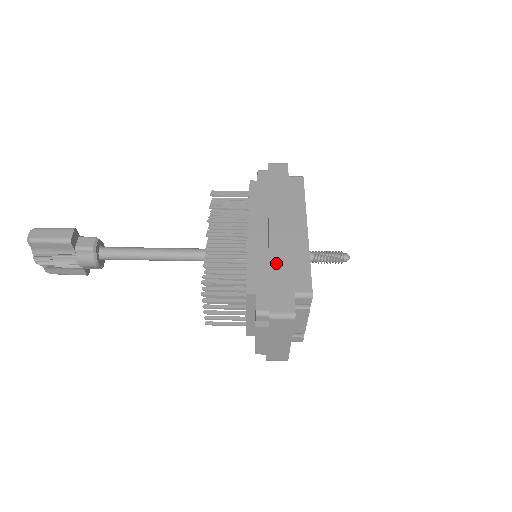
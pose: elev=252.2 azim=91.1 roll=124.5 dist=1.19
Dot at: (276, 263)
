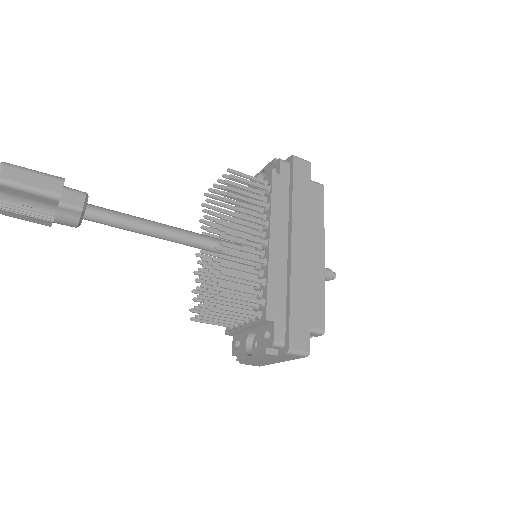
Dot at: (296, 290)
